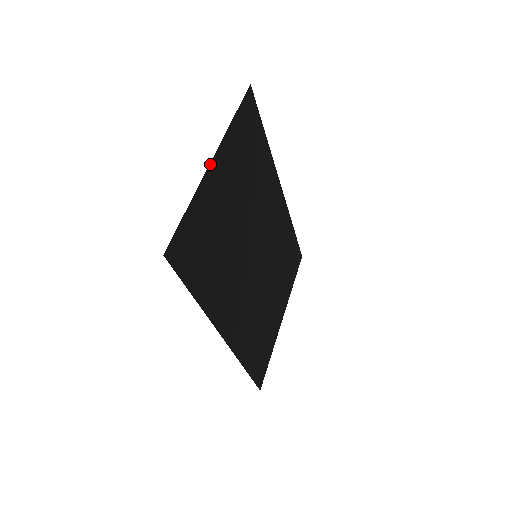
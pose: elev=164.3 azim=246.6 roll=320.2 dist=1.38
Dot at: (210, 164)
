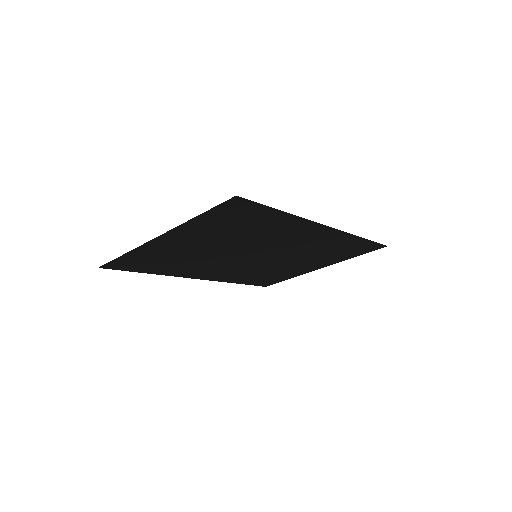
Dot at: (153, 239)
